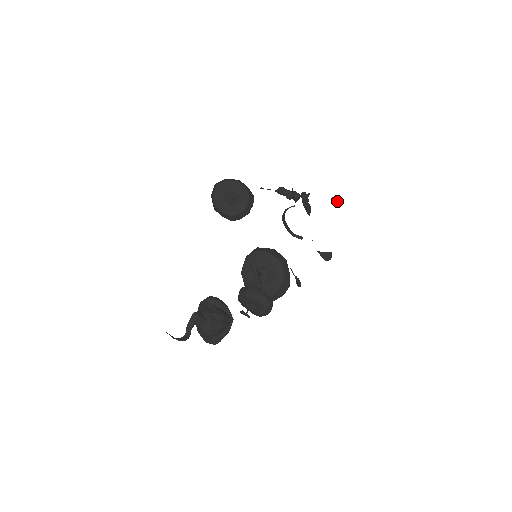
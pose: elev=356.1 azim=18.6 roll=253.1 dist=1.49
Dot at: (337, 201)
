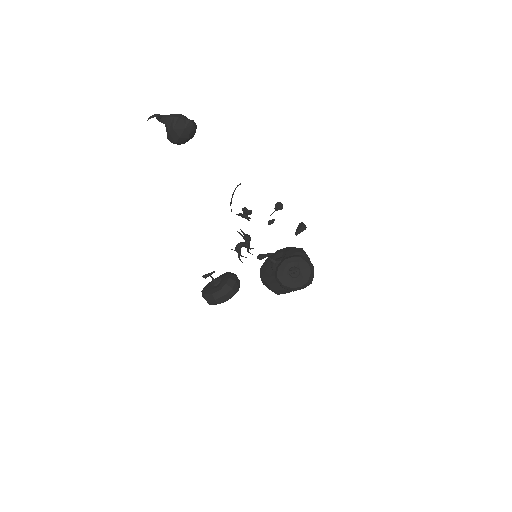
Dot at: (272, 220)
